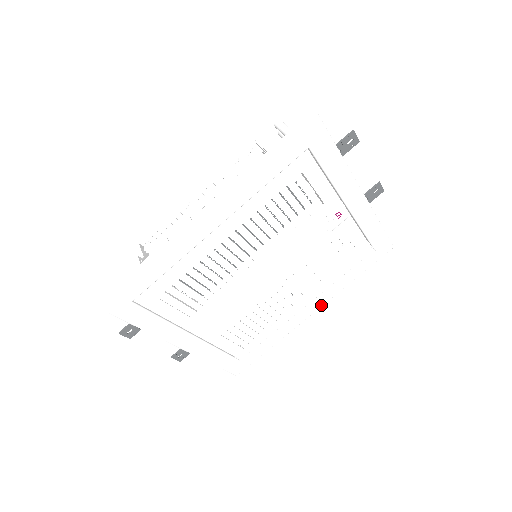
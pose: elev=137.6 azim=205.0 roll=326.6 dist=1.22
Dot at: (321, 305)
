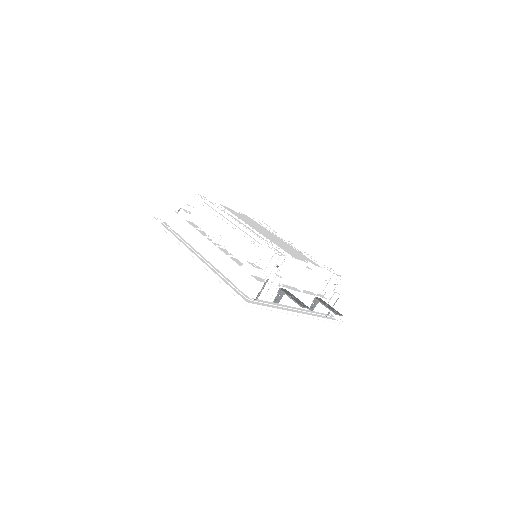
Dot at: occluded
